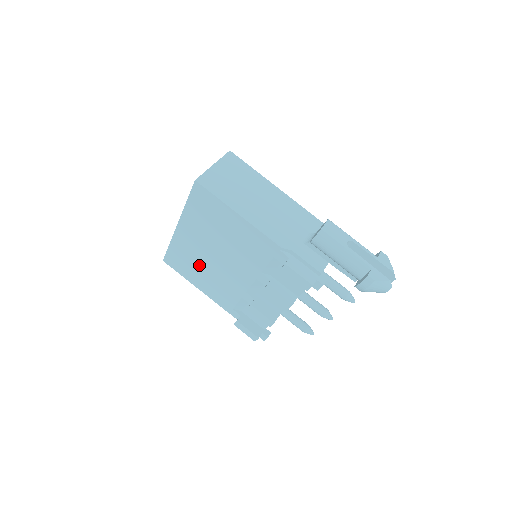
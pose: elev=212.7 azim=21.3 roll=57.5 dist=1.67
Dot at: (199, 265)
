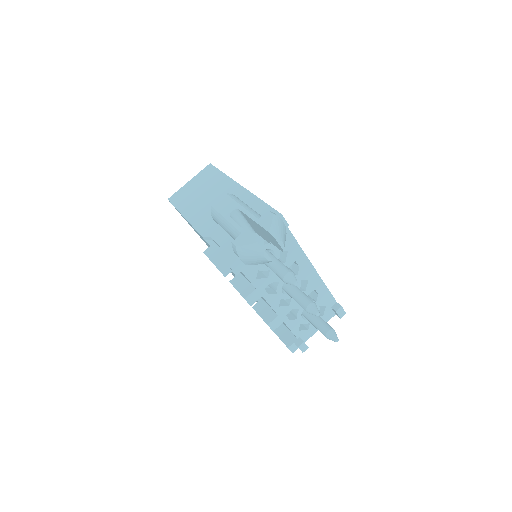
Dot at: occluded
